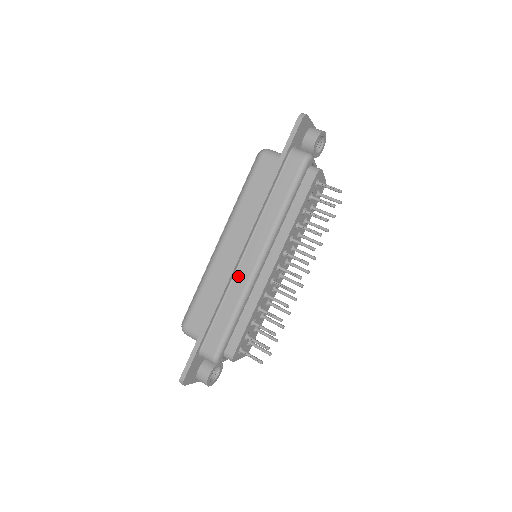
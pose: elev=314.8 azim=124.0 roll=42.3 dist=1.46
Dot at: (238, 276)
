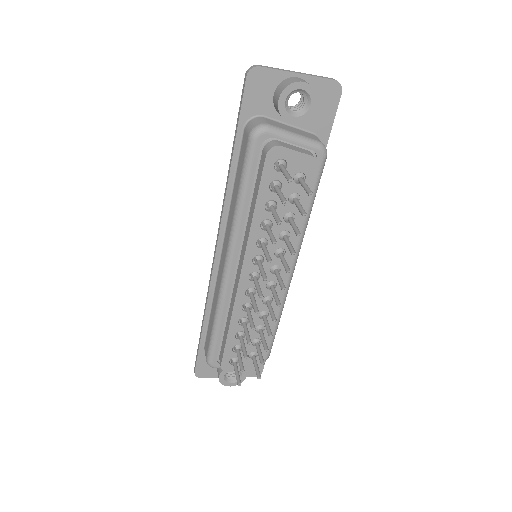
Dot at: (217, 280)
